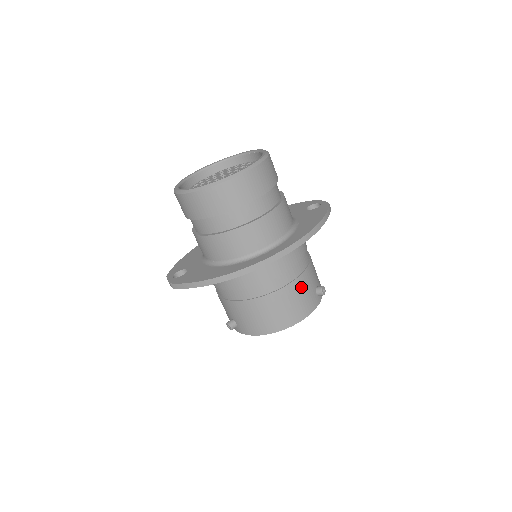
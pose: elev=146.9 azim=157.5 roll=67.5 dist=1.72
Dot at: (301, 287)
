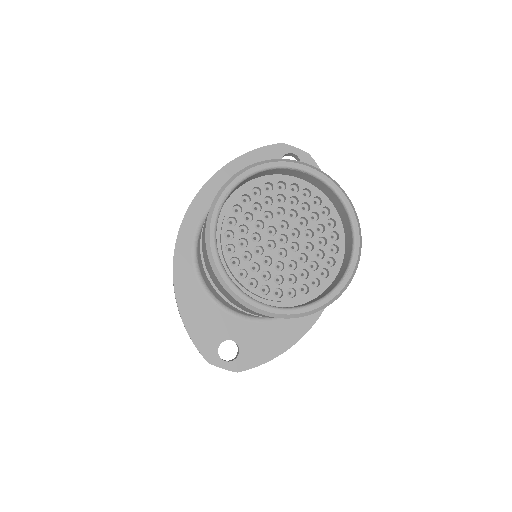
Dot at: occluded
